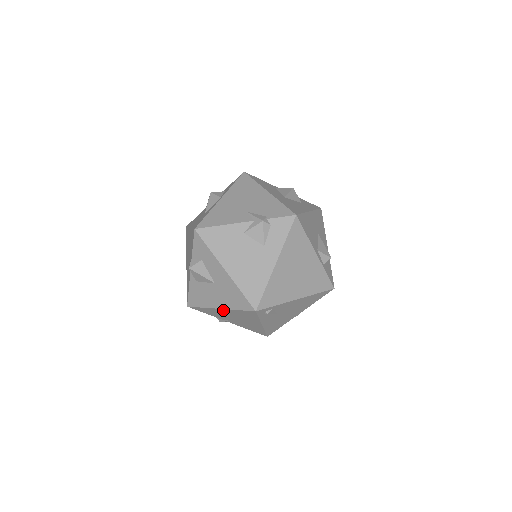
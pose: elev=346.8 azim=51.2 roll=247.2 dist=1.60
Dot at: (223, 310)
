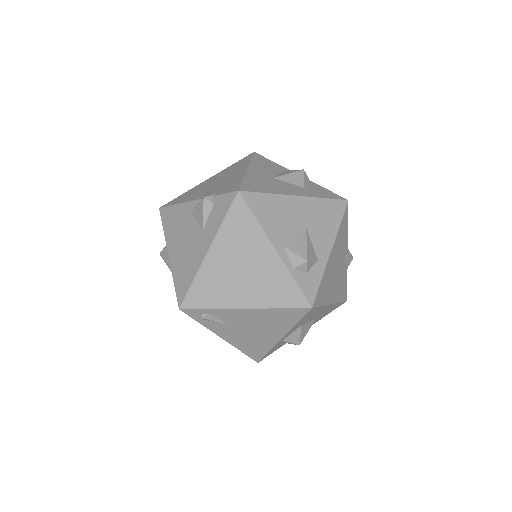
Dot at: occluded
